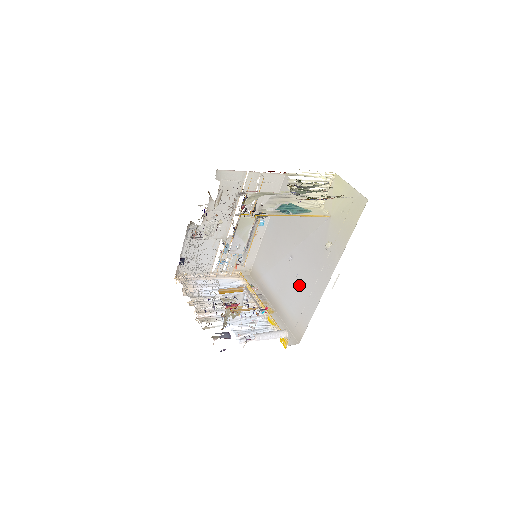
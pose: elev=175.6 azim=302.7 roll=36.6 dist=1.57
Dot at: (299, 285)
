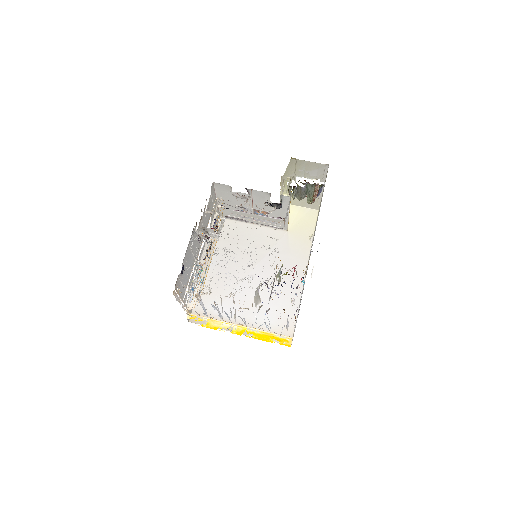
Dot at: (271, 295)
